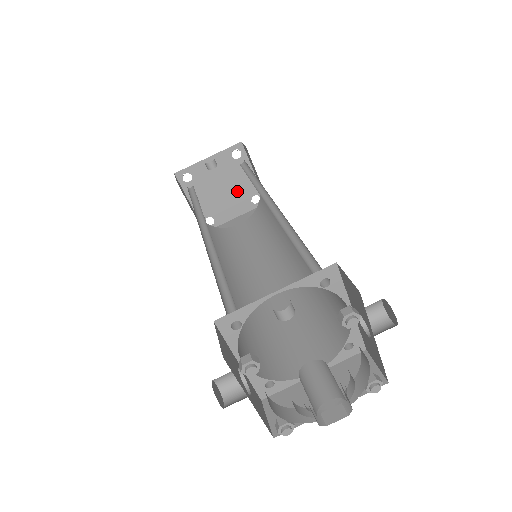
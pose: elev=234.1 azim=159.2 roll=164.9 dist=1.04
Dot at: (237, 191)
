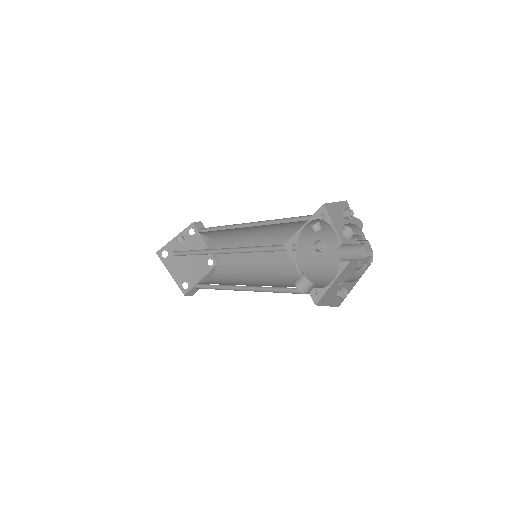
Dot at: (198, 259)
